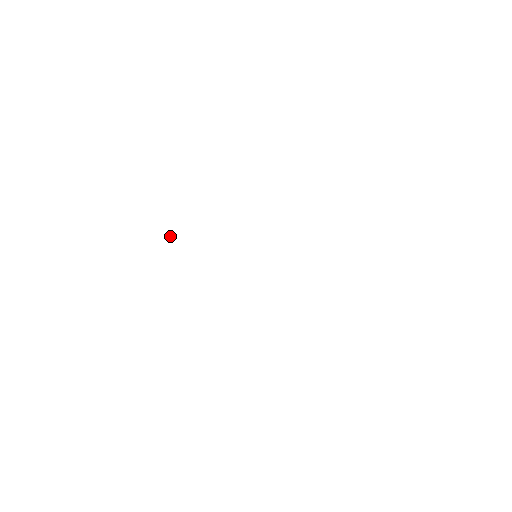
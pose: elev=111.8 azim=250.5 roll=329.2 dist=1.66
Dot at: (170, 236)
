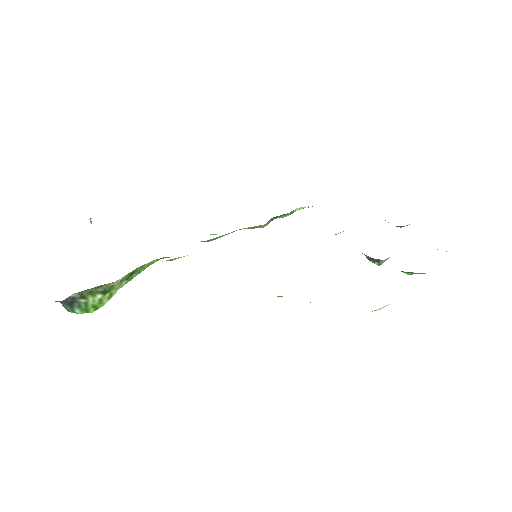
Dot at: occluded
